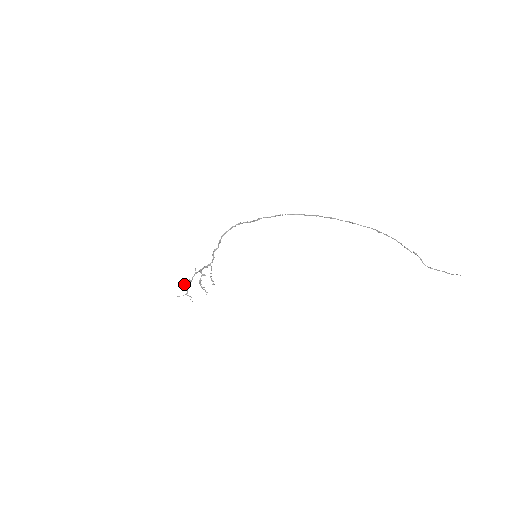
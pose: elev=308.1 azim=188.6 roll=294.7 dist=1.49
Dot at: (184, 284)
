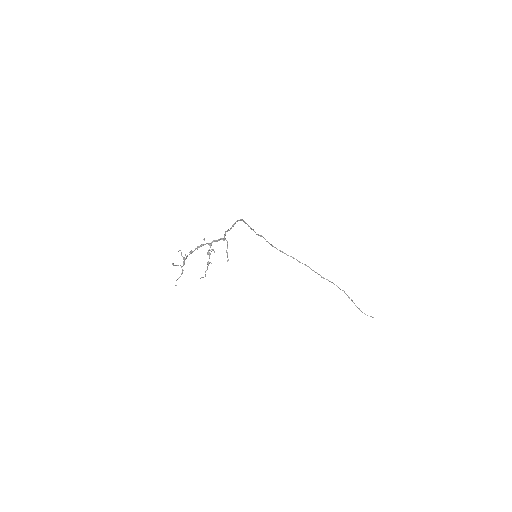
Dot at: occluded
